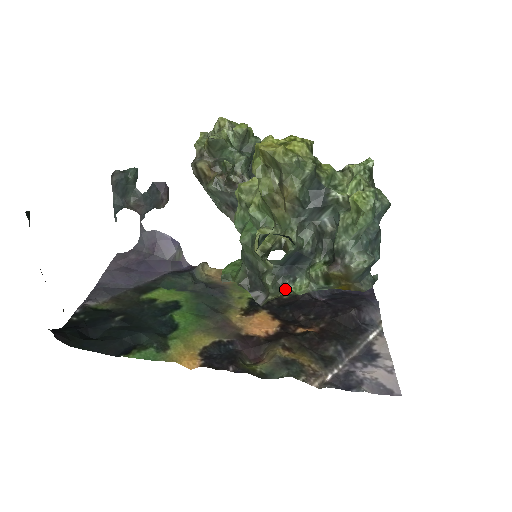
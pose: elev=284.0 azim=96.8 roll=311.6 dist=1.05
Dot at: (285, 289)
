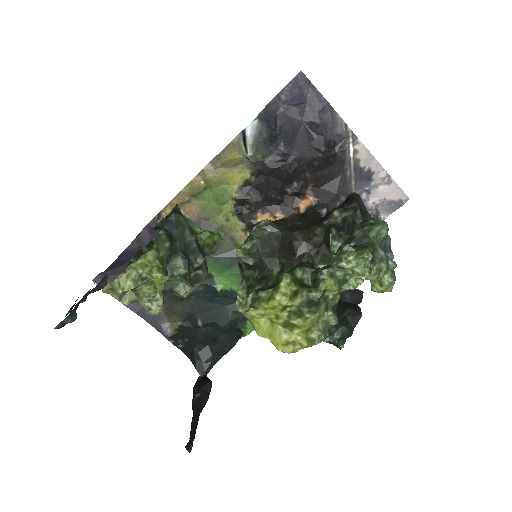
Dot at: occluded
